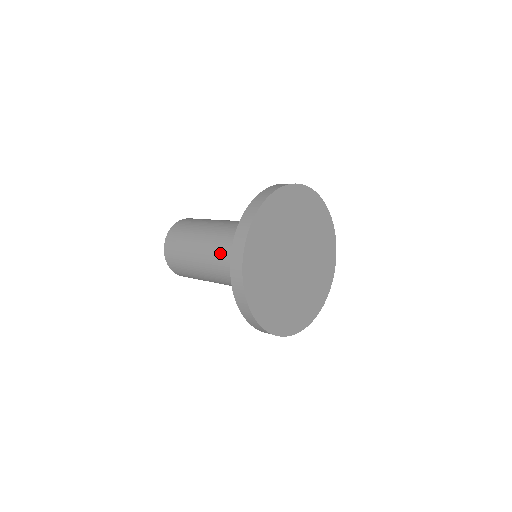
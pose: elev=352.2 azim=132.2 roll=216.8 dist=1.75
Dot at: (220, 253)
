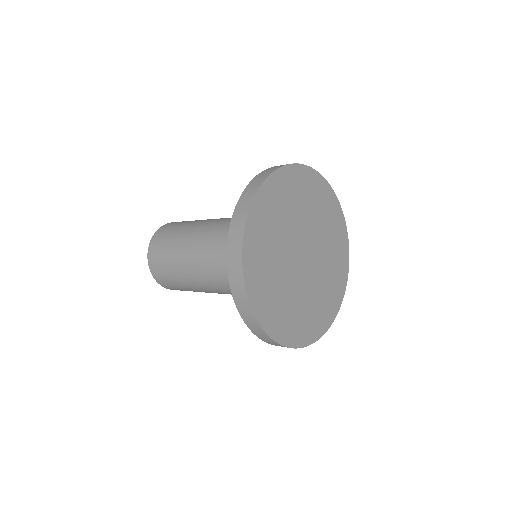
Dot at: (218, 234)
